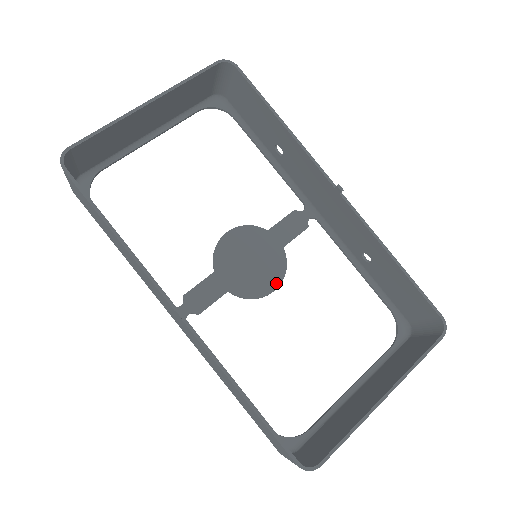
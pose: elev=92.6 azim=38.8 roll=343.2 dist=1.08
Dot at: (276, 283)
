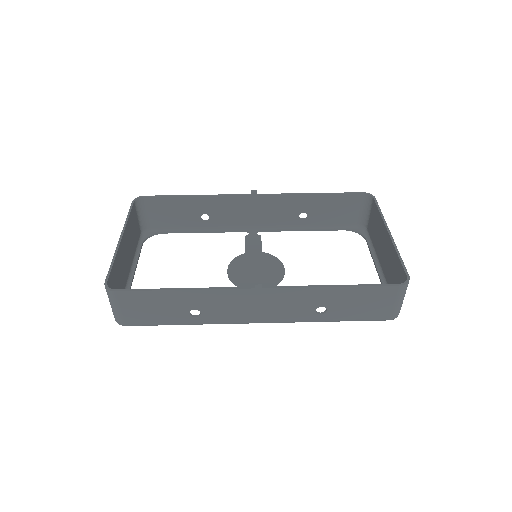
Dot at: (281, 266)
